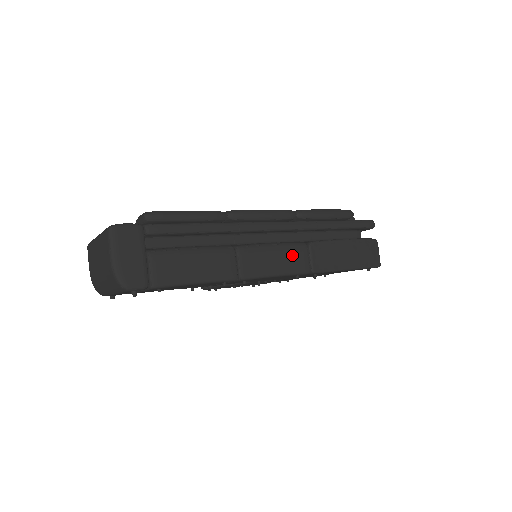
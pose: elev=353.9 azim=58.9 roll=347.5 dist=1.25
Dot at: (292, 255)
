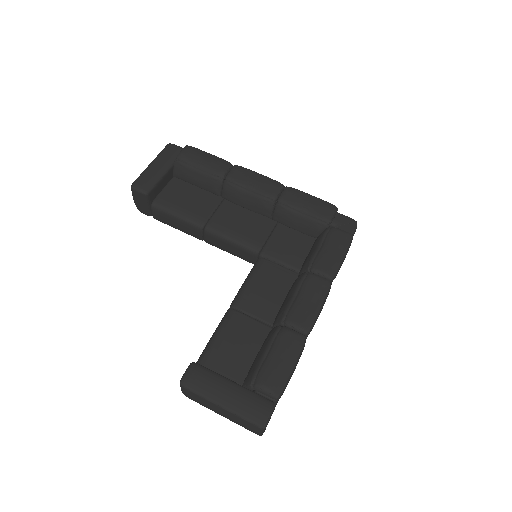
Dot at: occluded
